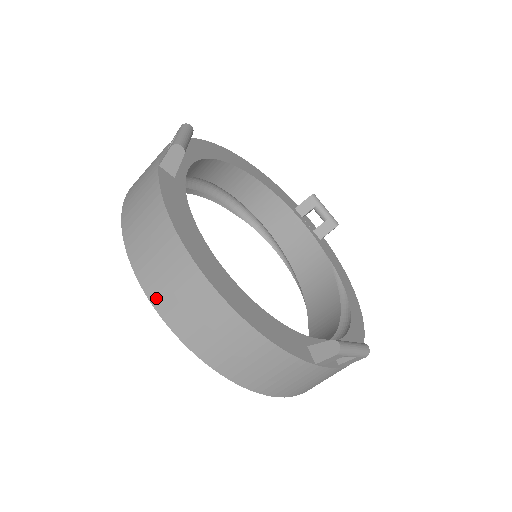
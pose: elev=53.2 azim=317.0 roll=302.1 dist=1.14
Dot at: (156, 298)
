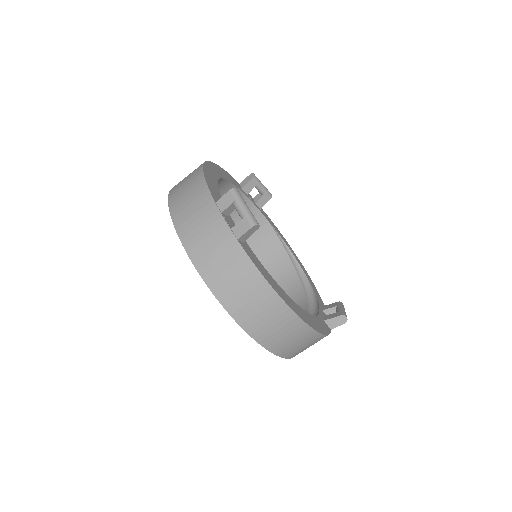
Dot at: (260, 337)
